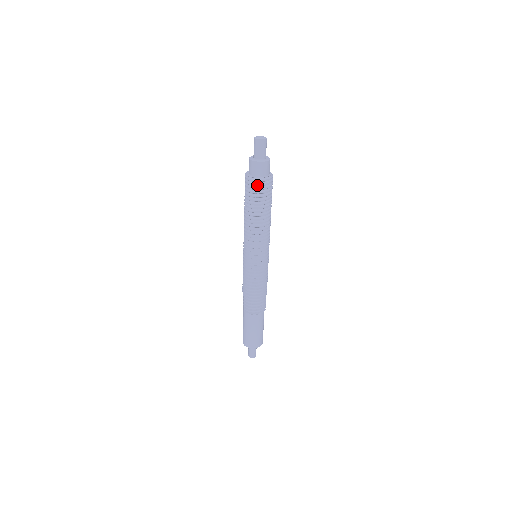
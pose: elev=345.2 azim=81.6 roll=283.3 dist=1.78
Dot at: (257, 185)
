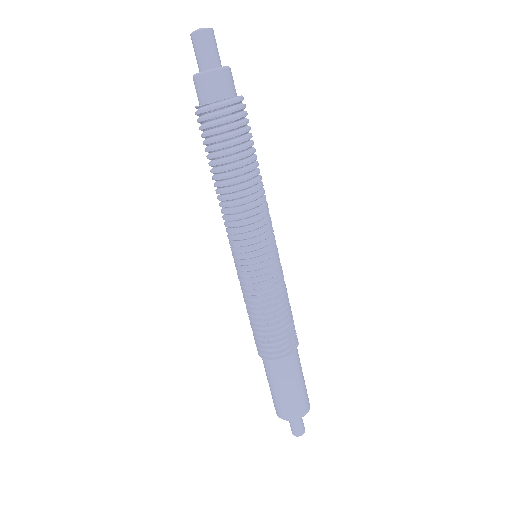
Dot at: (203, 120)
